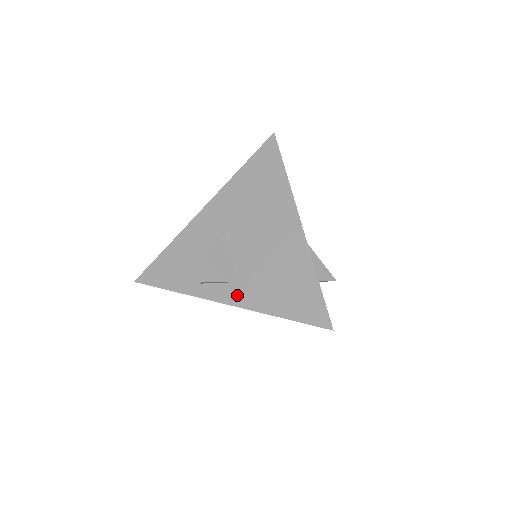
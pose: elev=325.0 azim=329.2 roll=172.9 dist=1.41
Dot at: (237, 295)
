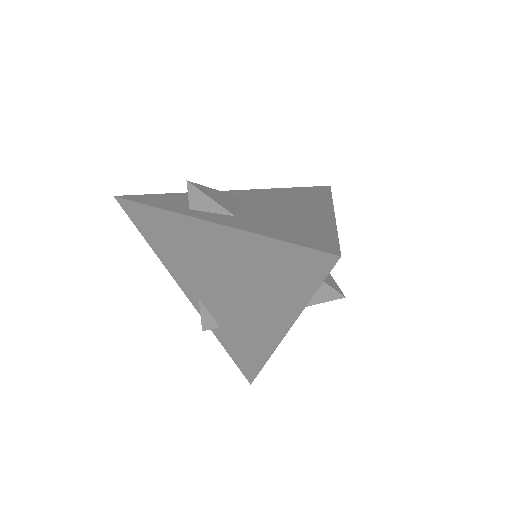
Dot at: (227, 220)
